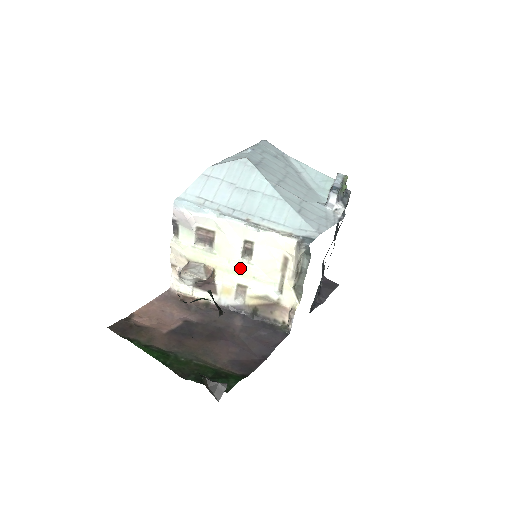
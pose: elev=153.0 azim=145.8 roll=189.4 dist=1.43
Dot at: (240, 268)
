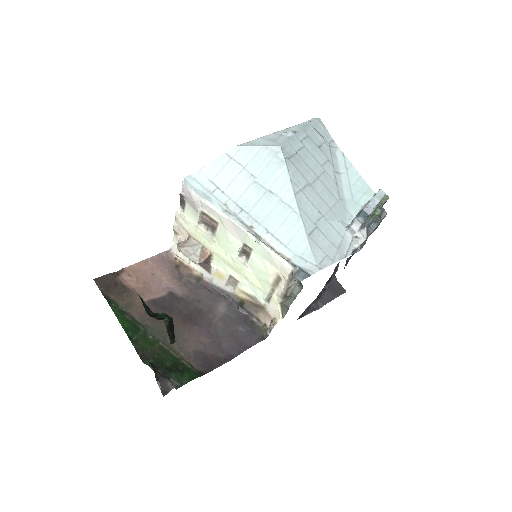
Dot at: (235, 264)
